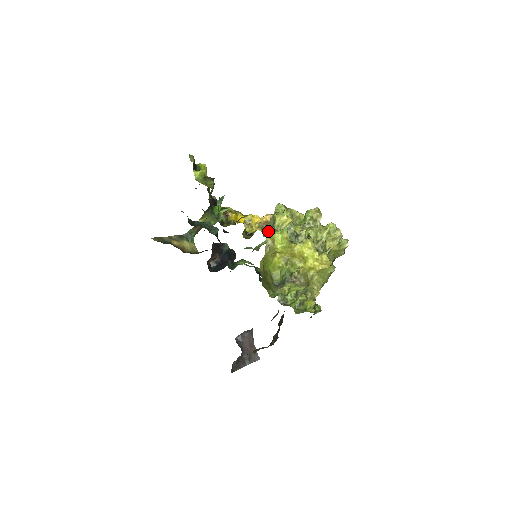
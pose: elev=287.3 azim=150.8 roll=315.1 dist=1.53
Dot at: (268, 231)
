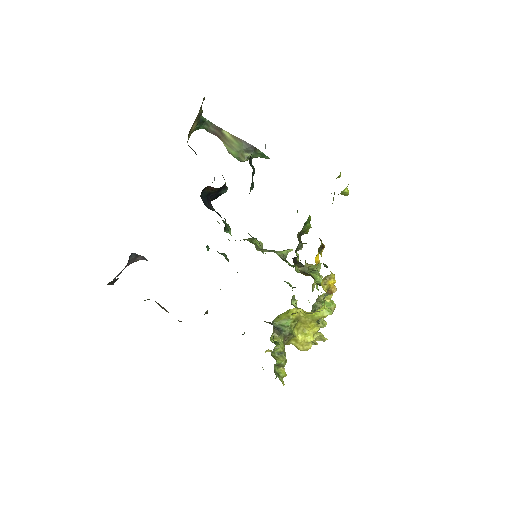
Dot at: (324, 297)
